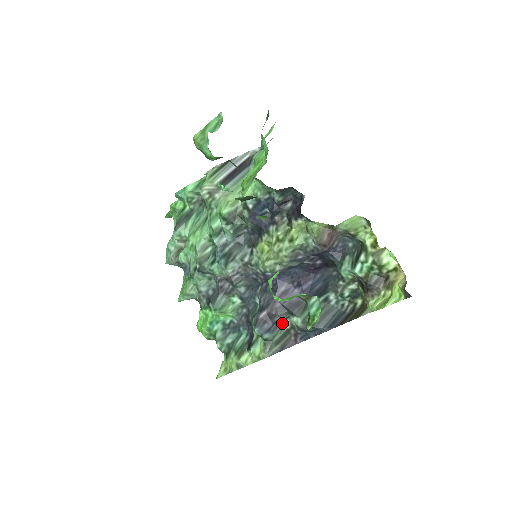
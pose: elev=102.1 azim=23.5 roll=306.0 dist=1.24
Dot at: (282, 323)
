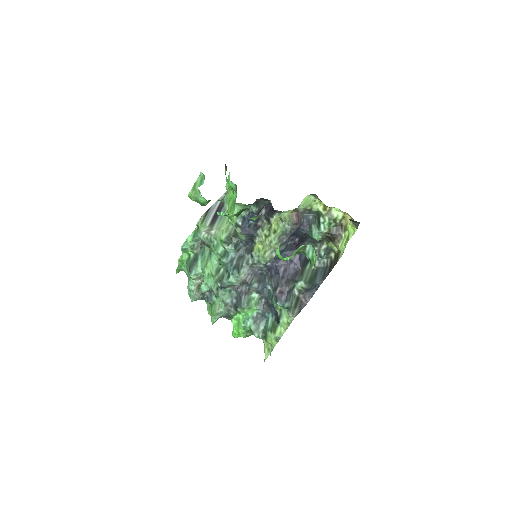
Dot at: (292, 292)
